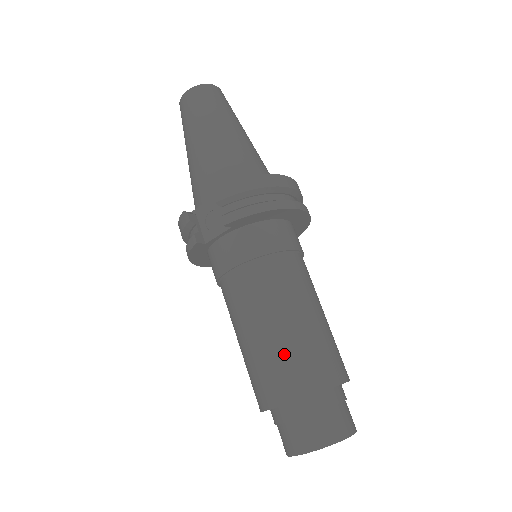
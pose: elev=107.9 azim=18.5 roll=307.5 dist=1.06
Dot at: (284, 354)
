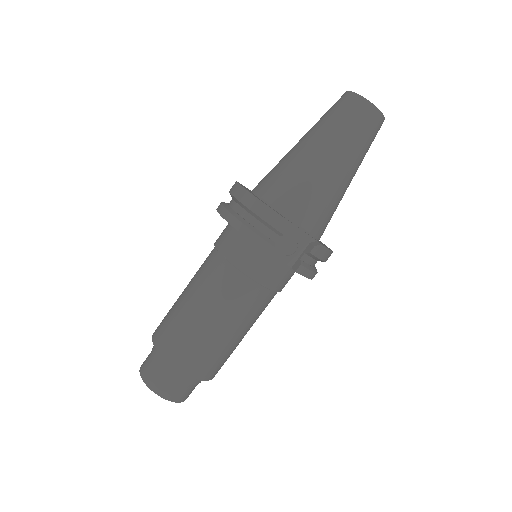
Dot at: (222, 353)
